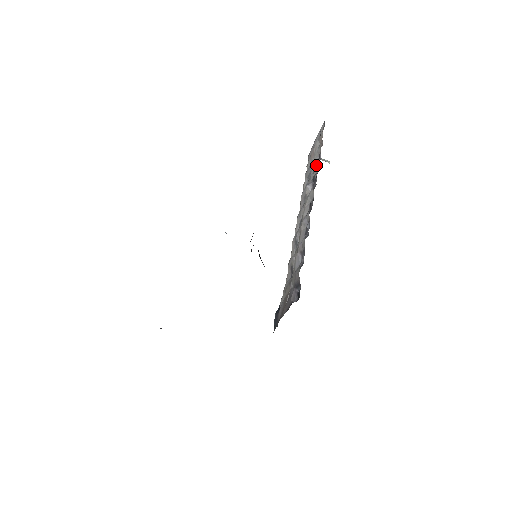
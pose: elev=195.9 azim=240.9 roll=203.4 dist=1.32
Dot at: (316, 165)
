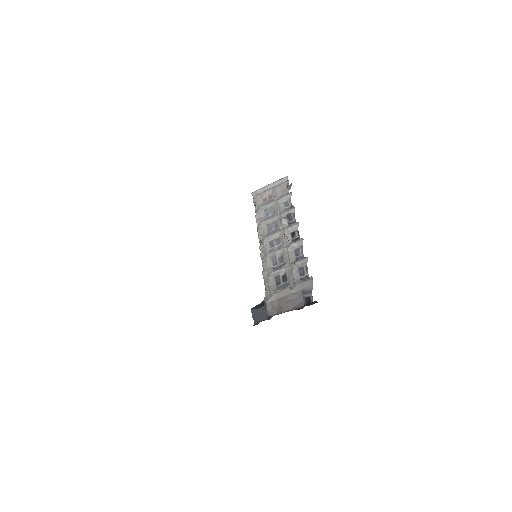
Dot at: (284, 206)
